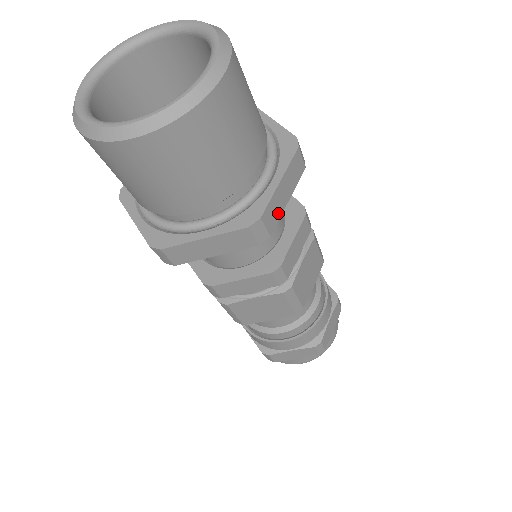
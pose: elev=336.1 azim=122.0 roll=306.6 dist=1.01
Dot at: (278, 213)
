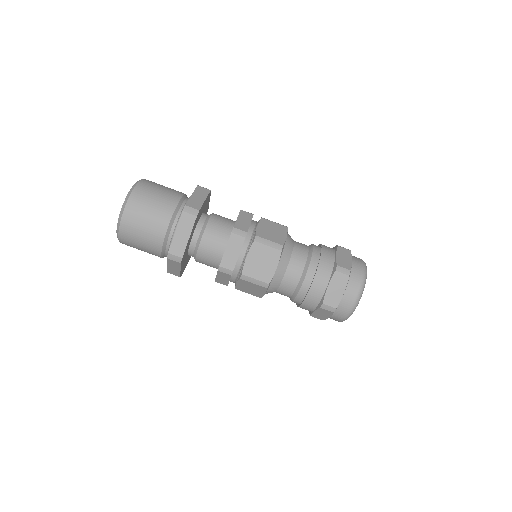
Dot at: (183, 246)
